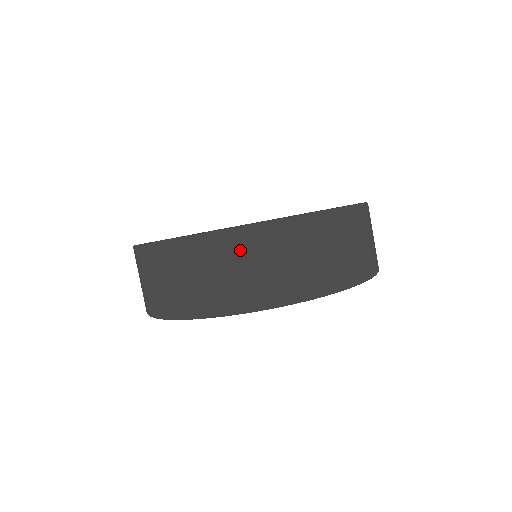
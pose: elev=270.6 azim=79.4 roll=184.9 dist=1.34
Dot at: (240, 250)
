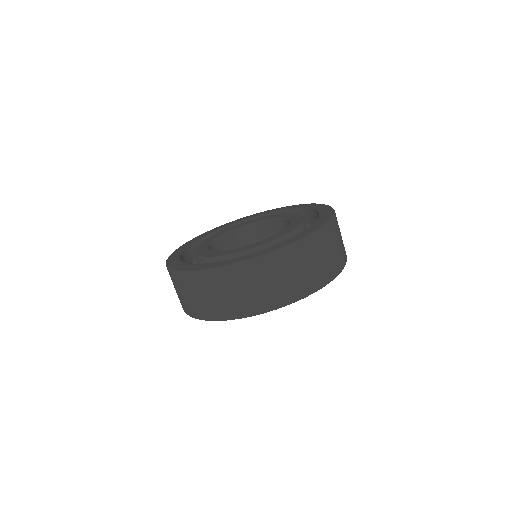
Dot at: (245, 277)
